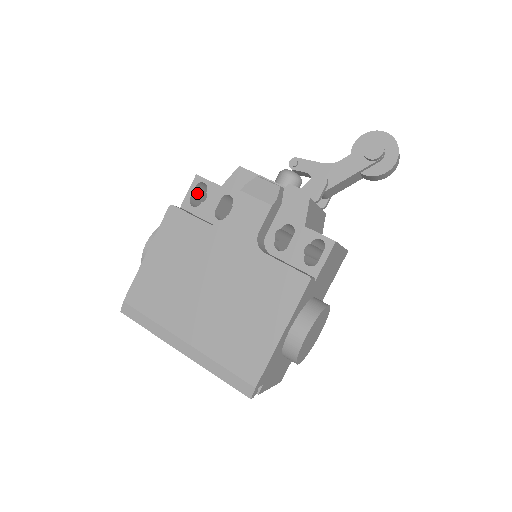
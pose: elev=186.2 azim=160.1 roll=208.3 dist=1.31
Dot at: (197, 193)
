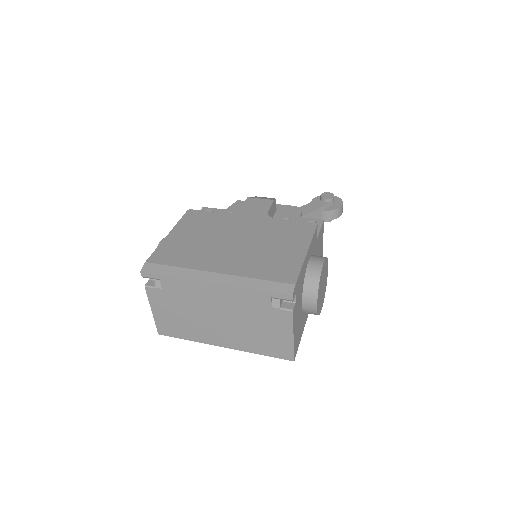
Dot at: occluded
